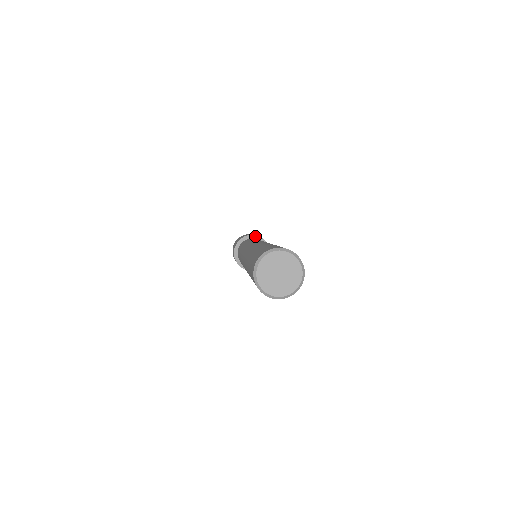
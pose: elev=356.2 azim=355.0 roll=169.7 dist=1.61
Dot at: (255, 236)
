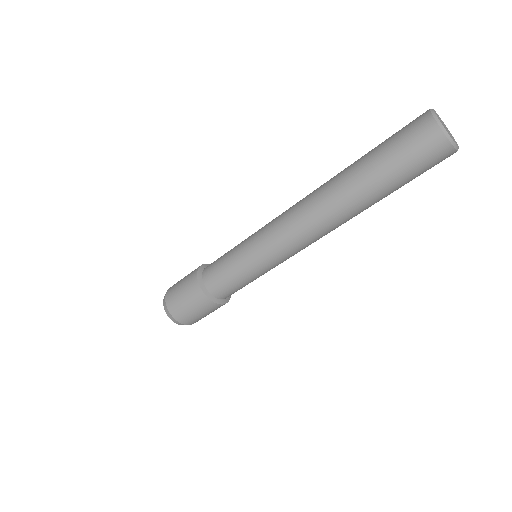
Dot at: occluded
